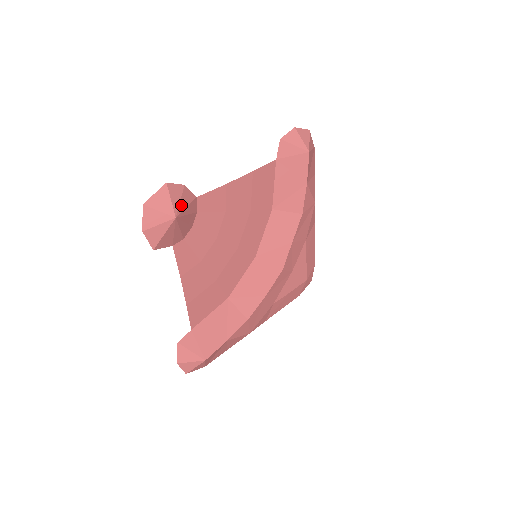
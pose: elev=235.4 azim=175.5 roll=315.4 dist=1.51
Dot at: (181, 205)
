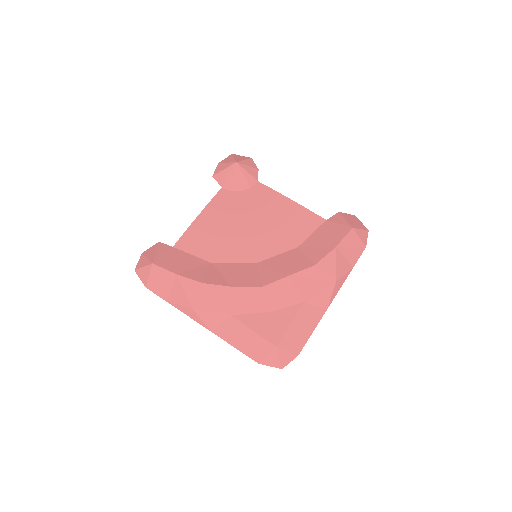
Dot at: (246, 167)
